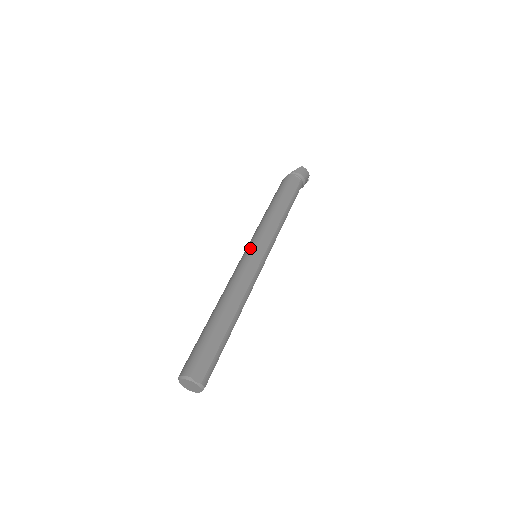
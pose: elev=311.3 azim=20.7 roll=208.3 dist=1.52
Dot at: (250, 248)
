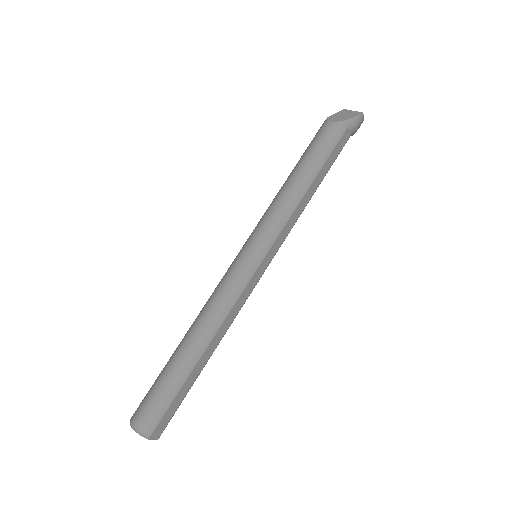
Dot at: (256, 255)
